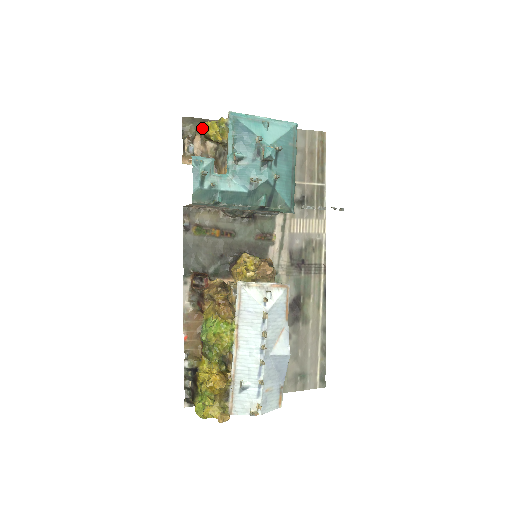
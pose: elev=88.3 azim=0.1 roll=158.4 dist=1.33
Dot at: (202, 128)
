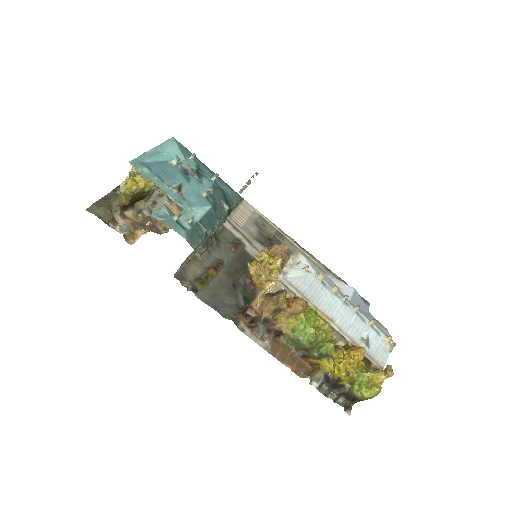
Dot at: (126, 193)
